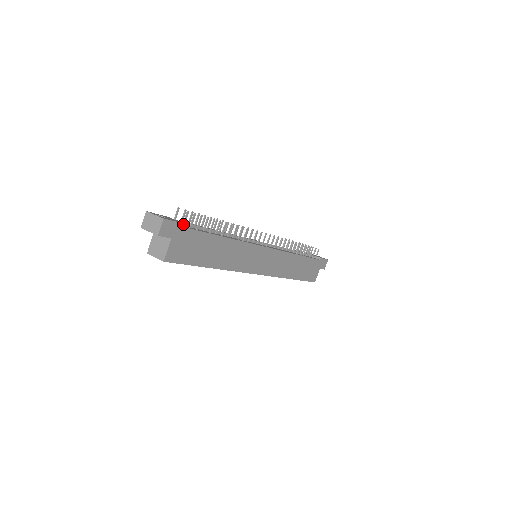
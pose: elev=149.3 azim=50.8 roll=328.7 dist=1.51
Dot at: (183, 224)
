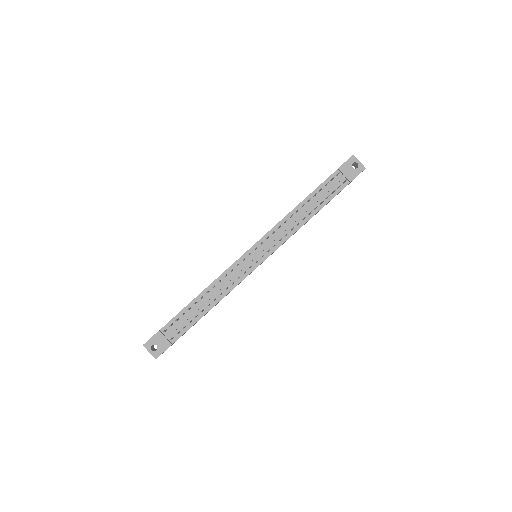
Dot at: occluded
